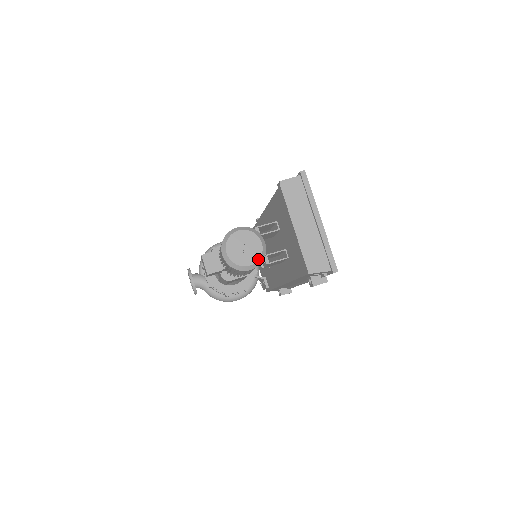
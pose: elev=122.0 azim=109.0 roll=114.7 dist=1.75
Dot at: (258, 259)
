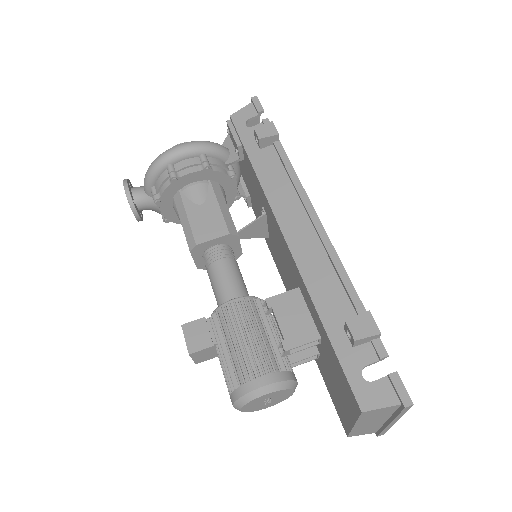
Dot at: occluded
